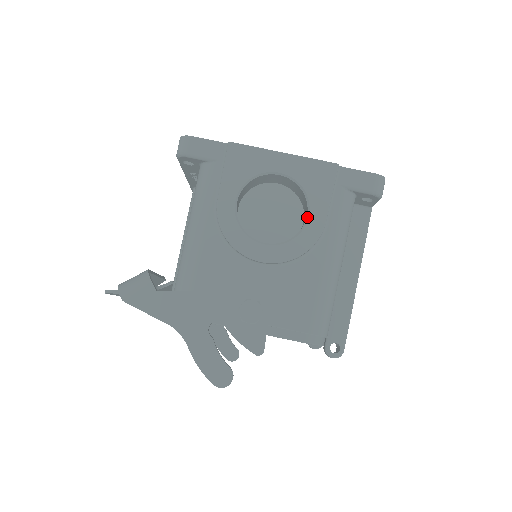
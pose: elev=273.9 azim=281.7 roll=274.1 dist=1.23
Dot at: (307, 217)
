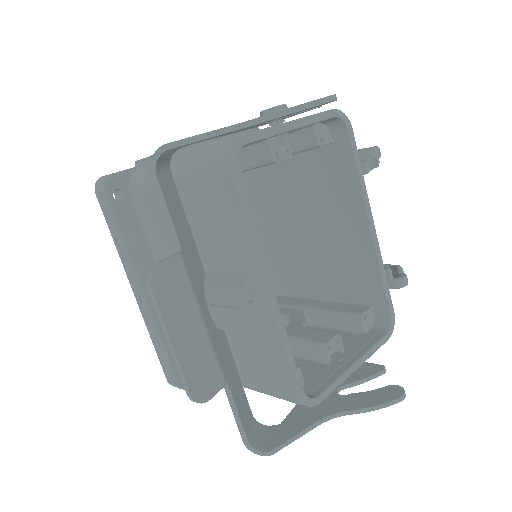
Dot at: occluded
